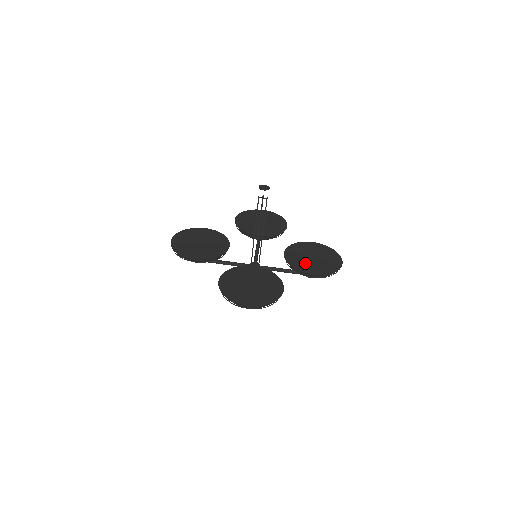
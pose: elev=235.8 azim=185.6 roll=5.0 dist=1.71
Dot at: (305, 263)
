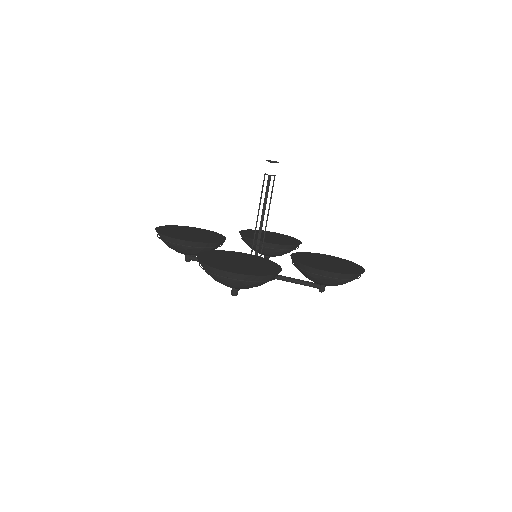
Dot at: (316, 263)
